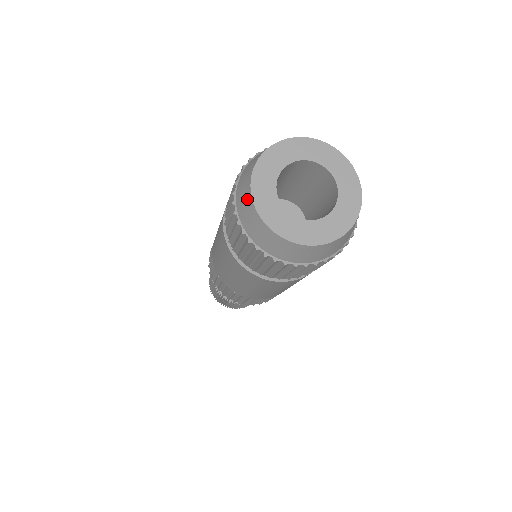
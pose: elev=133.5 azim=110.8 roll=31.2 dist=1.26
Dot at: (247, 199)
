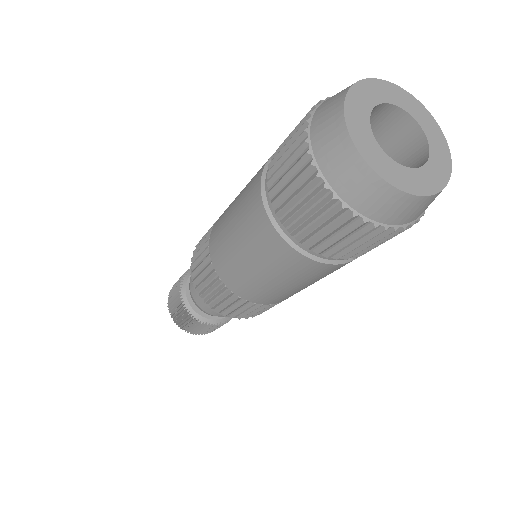
Dot at: (376, 188)
